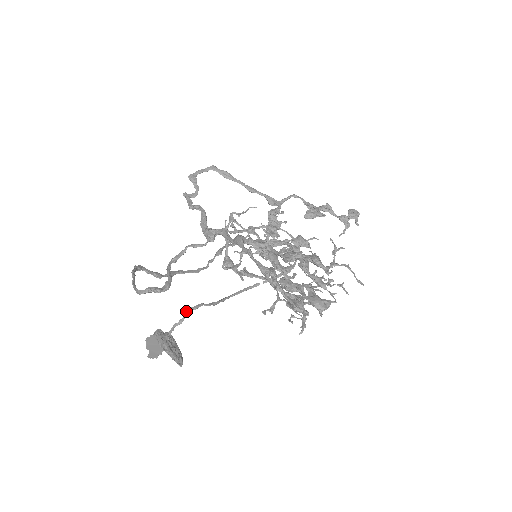
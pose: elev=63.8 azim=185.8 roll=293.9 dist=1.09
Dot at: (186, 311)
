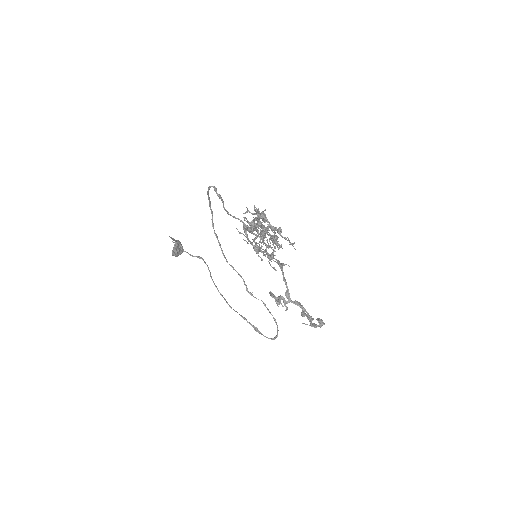
Dot at: occluded
